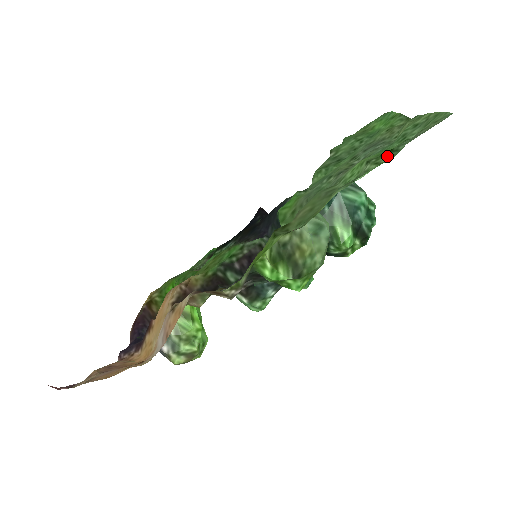
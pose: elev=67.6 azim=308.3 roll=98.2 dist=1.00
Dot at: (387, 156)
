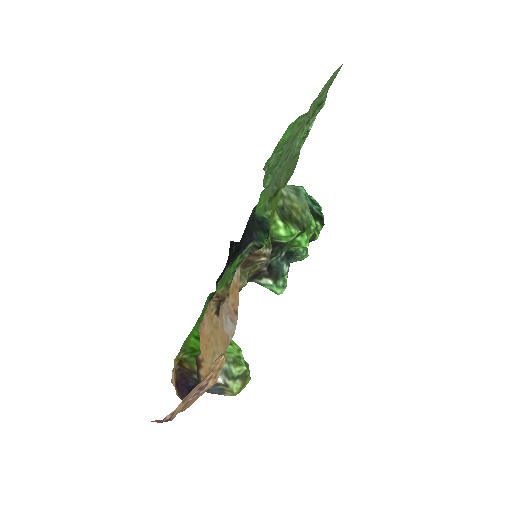
Dot at: (319, 109)
